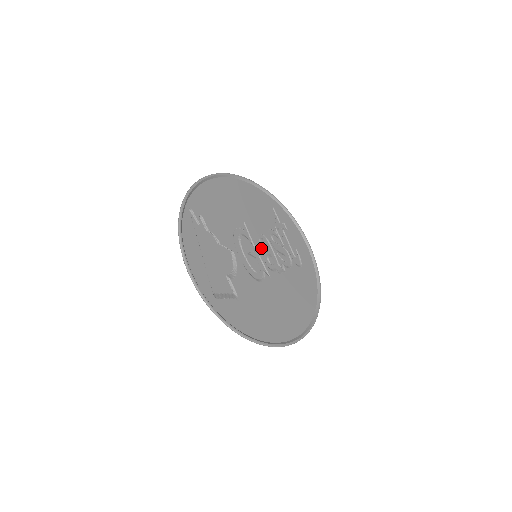
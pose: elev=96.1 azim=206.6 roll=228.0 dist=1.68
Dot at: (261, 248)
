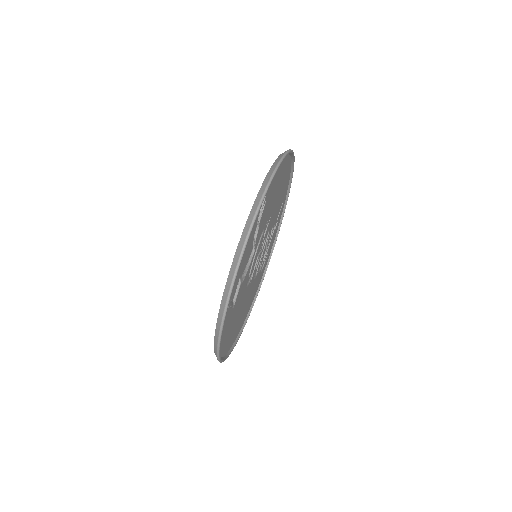
Dot at: occluded
